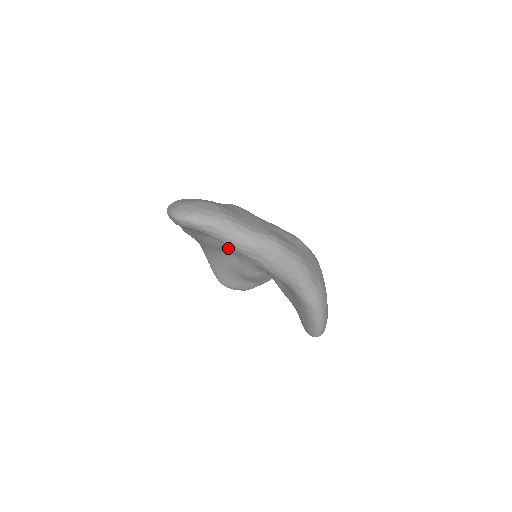
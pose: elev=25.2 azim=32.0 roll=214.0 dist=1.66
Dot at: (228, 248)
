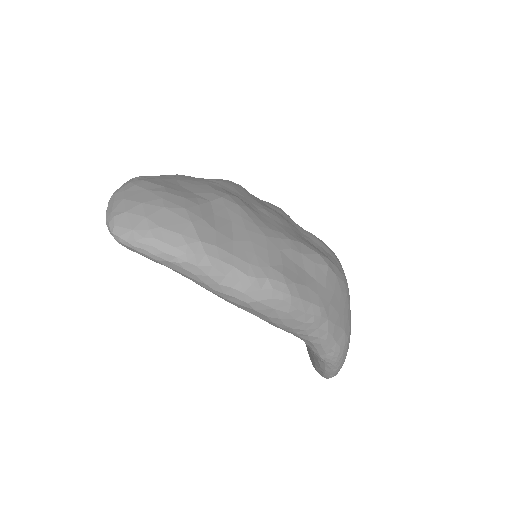
Dot at: occluded
